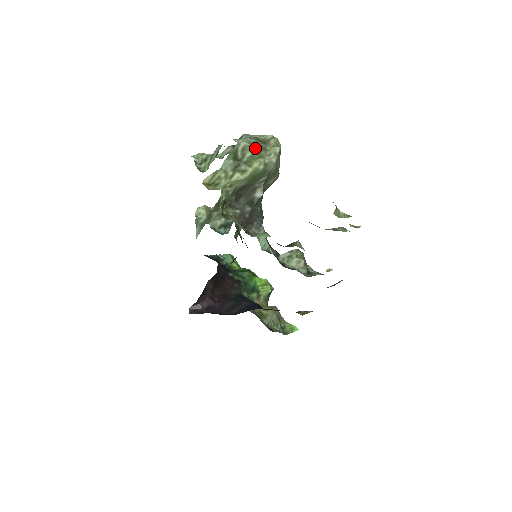
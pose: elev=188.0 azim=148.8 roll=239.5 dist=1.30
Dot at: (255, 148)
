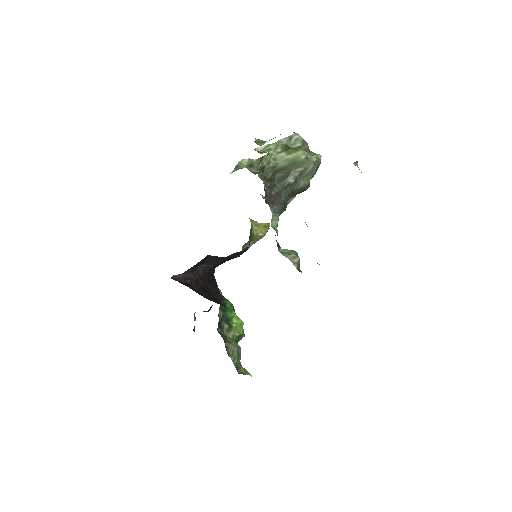
Dot at: (305, 145)
